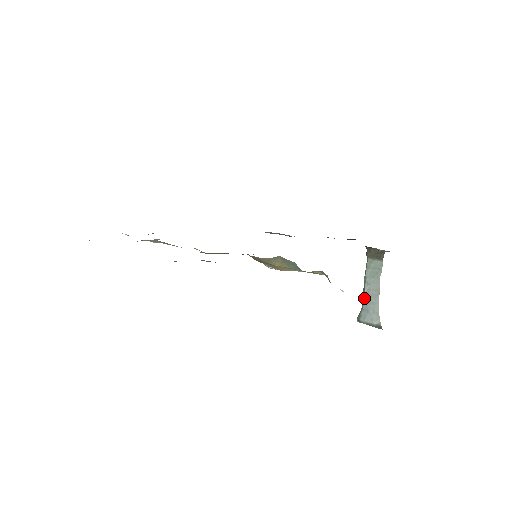
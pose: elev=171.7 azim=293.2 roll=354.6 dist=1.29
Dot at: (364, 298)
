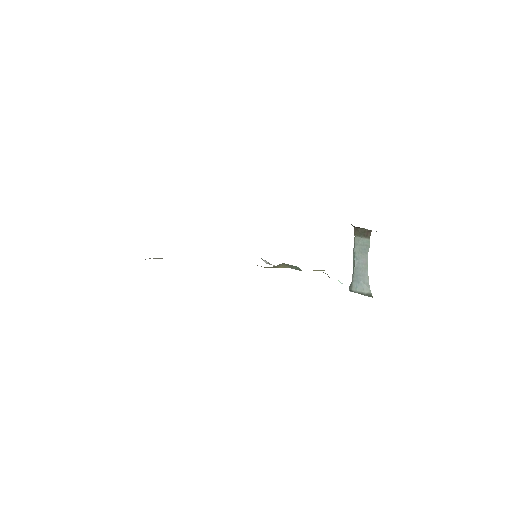
Dot at: (354, 271)
